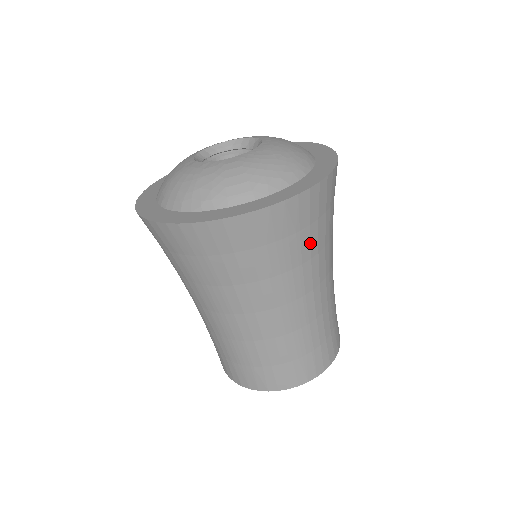
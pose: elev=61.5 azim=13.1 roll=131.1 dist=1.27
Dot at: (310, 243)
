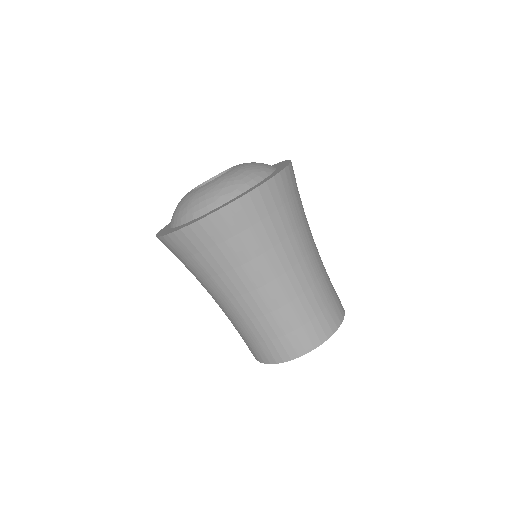
Dot at: (301, 206)
